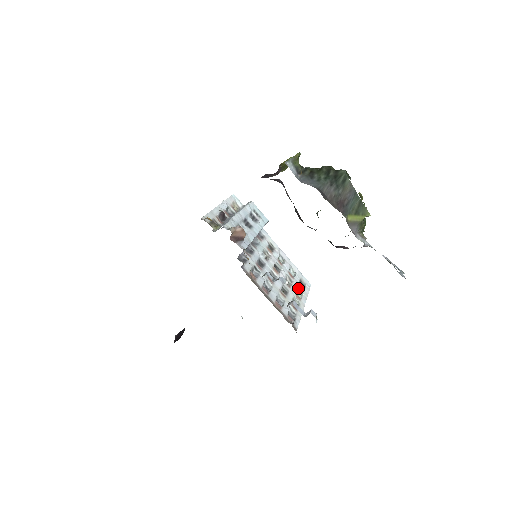
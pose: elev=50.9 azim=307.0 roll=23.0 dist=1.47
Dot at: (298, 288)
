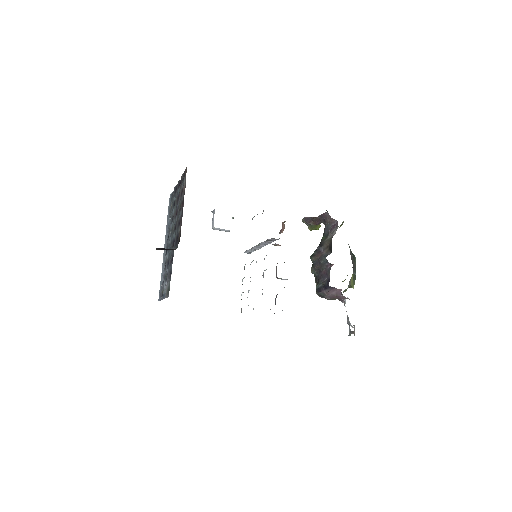
Dot at: occluded
